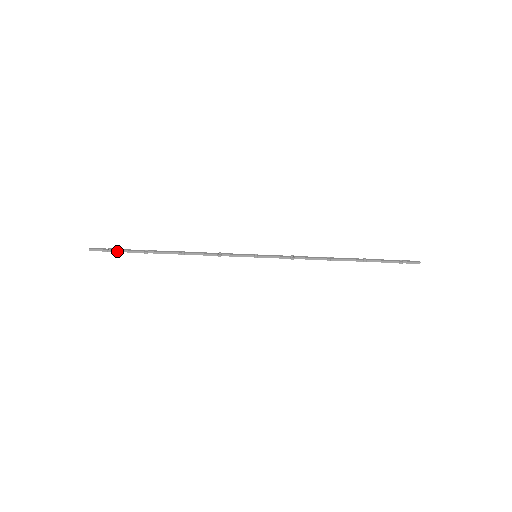
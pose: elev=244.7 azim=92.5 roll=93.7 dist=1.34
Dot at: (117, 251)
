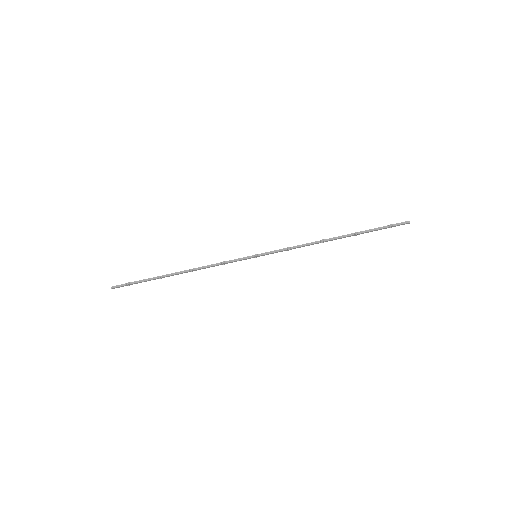
Dot at: (135, 283)
